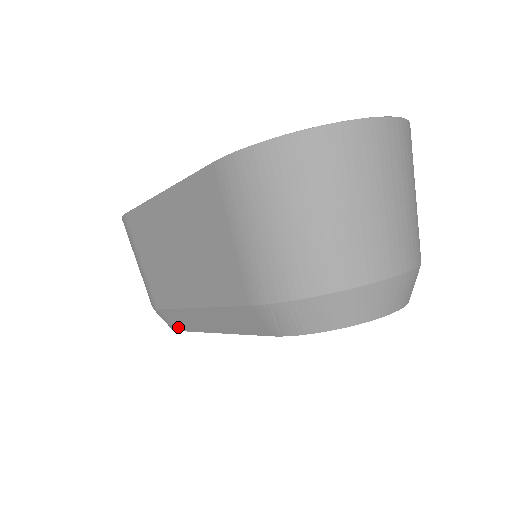
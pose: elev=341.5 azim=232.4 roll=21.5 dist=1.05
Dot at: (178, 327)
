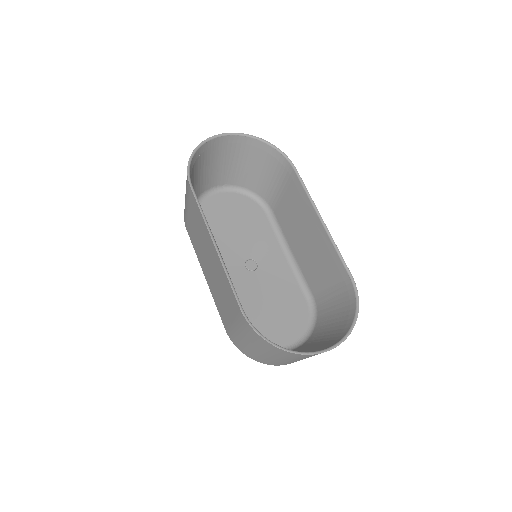
Dot at: occluded
